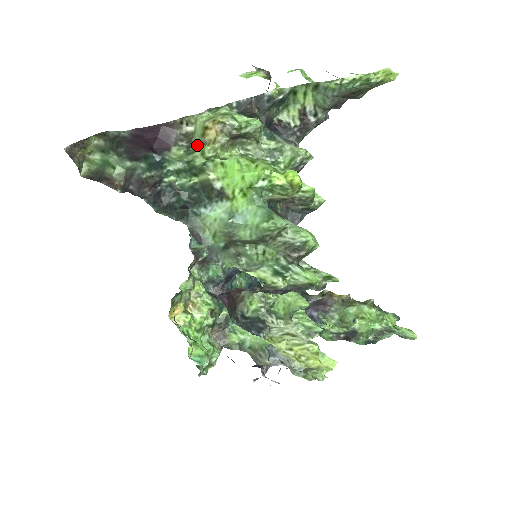
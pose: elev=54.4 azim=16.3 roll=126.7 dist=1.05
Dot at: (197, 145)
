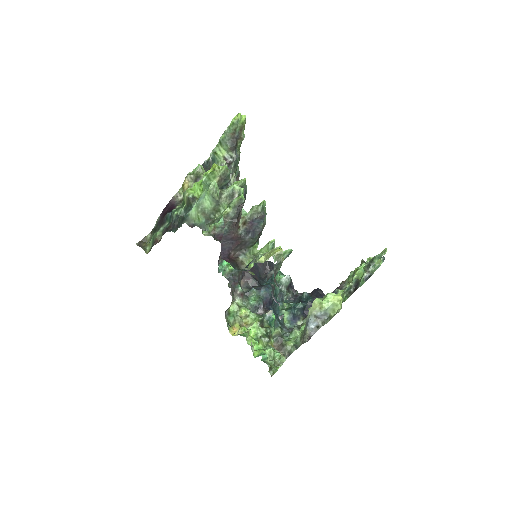
Dot at: occluded
